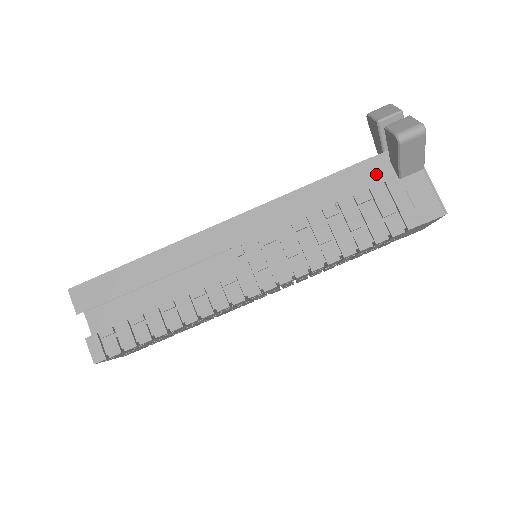
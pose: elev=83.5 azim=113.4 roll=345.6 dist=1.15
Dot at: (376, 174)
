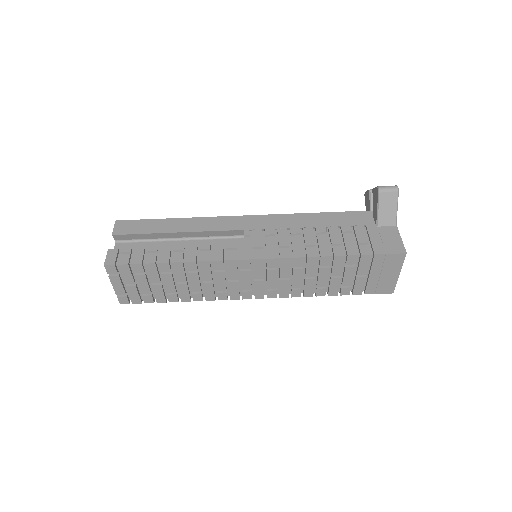
Dot at: (361, 220)
